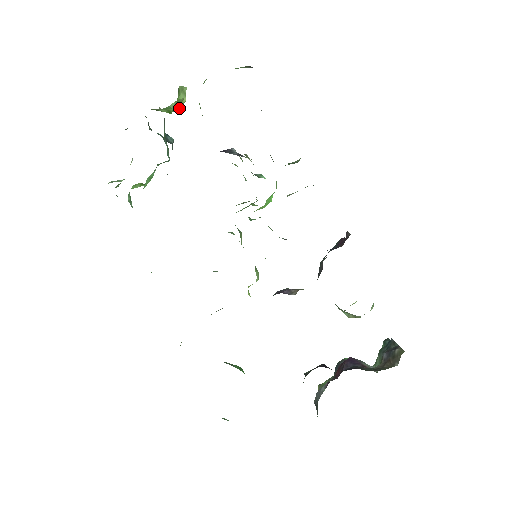
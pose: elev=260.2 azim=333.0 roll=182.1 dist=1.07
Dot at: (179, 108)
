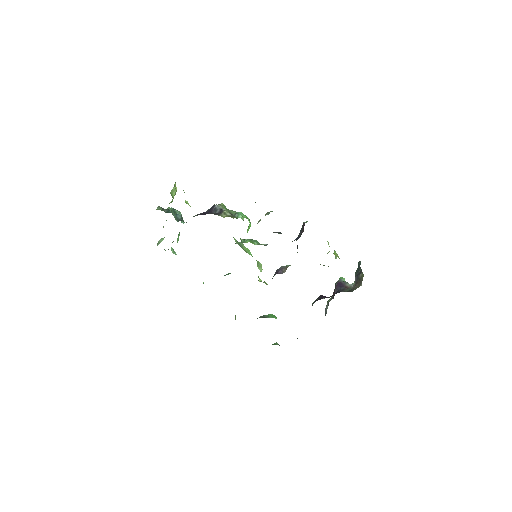
Dot at: (175, 193)
